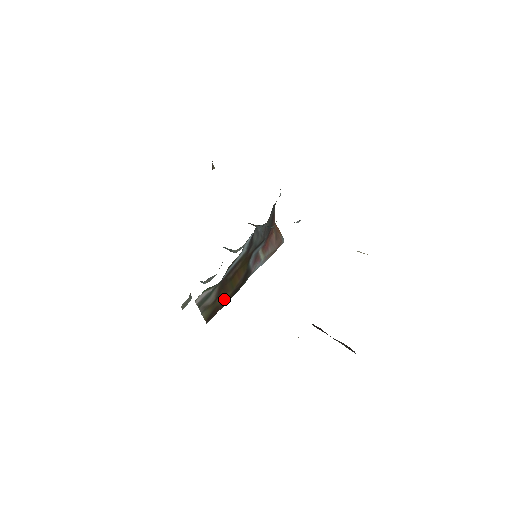
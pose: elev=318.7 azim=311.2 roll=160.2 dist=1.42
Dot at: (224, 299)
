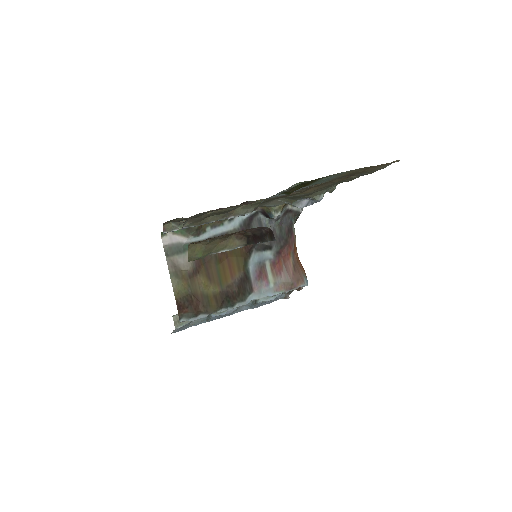
Dot at: (208, 292)
